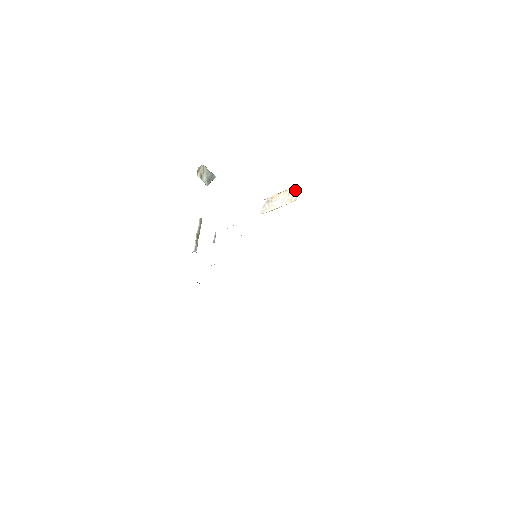
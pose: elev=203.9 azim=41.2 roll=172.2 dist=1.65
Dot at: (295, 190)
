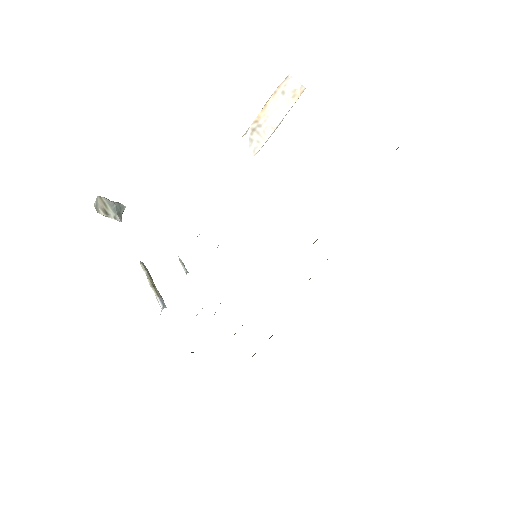
Dot at: (290, 80)
